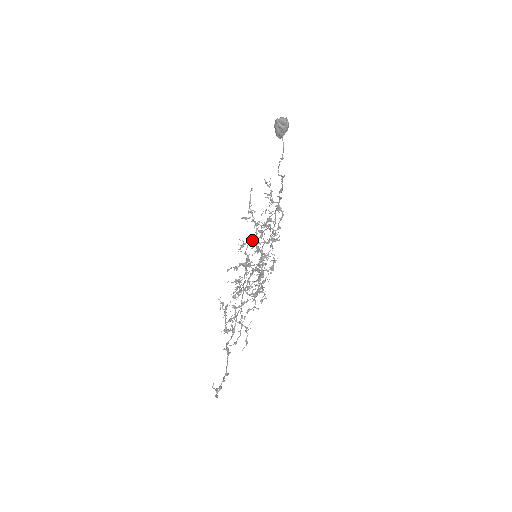
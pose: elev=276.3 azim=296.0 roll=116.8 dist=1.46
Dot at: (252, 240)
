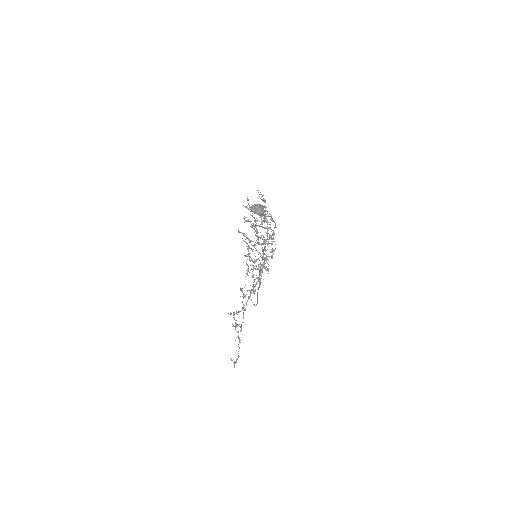
Dot at: occluded
